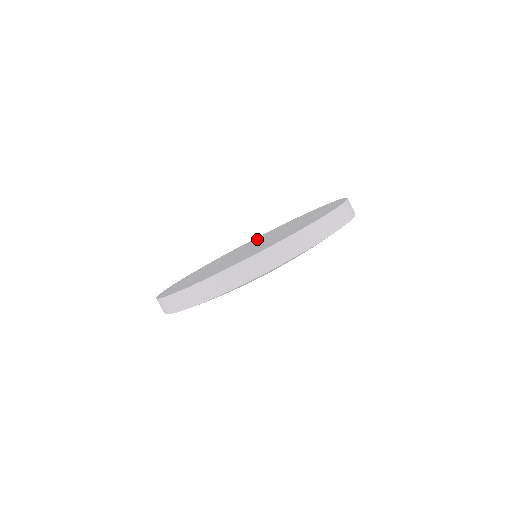
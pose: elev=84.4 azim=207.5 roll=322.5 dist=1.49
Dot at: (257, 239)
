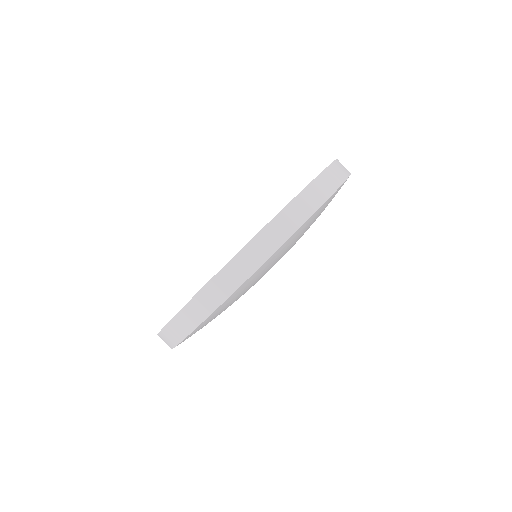
Dot at: occluded
